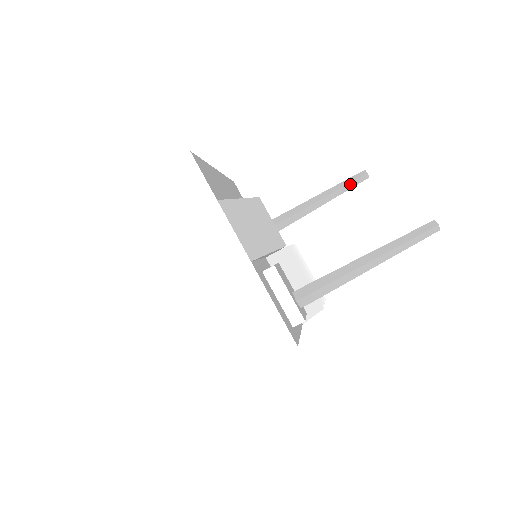
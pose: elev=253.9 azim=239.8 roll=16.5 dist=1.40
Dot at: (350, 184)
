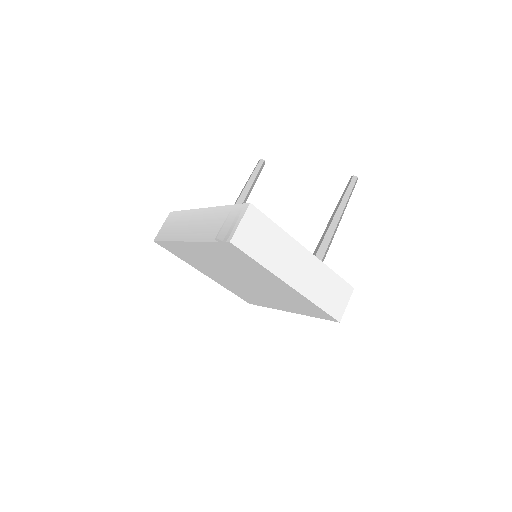
Dot at: (258, 173)
